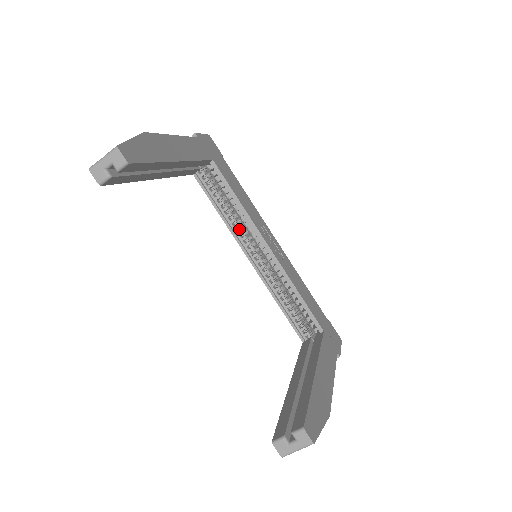
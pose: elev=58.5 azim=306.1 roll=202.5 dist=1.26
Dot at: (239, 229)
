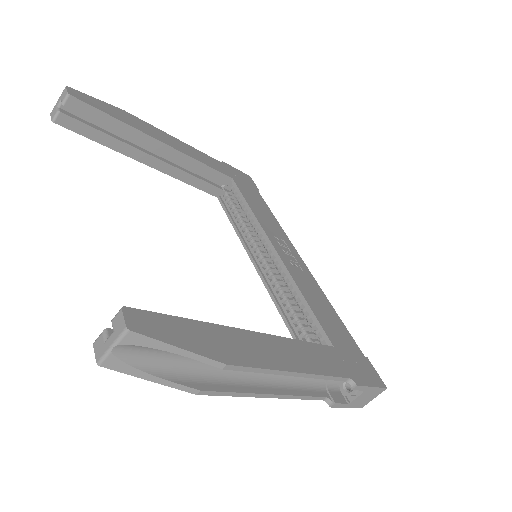
Dot at: (251, 240)
